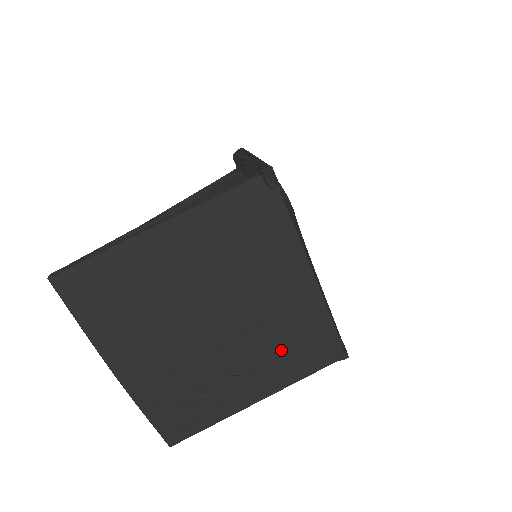
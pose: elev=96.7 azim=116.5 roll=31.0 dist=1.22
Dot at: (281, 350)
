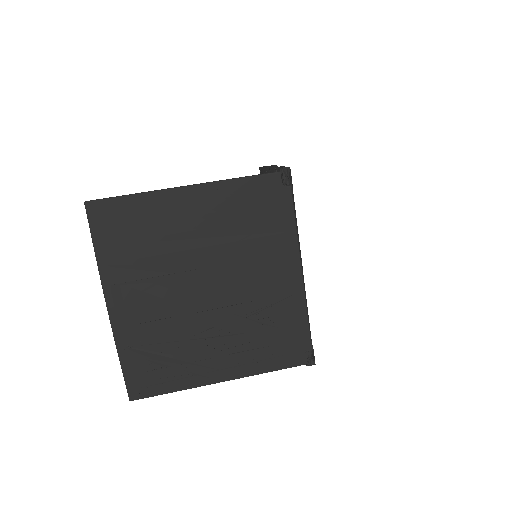
Dot at: (257, 335)
